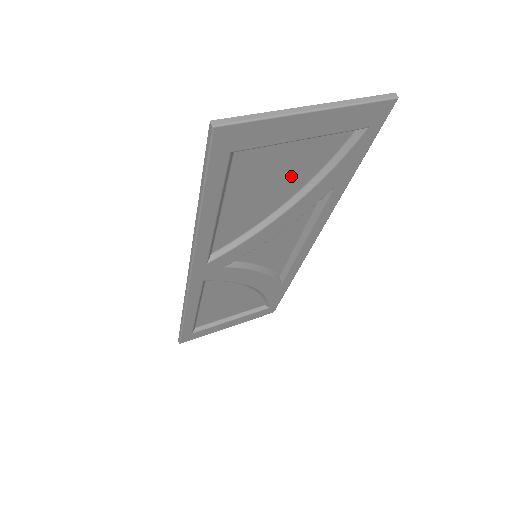
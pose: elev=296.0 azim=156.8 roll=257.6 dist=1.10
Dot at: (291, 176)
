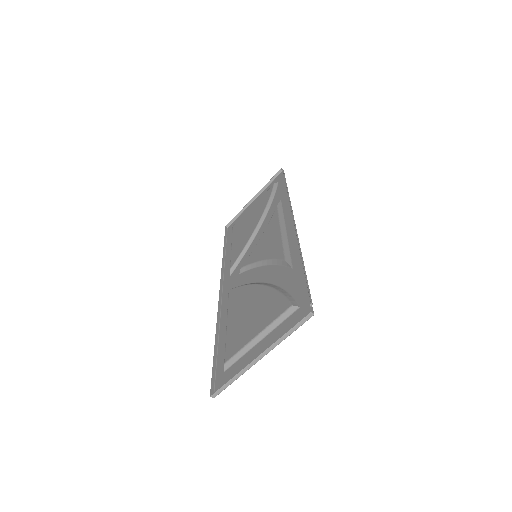
Dot at: (260, 307)
